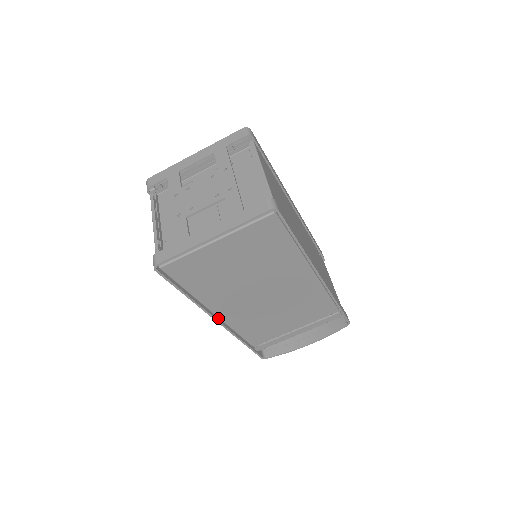
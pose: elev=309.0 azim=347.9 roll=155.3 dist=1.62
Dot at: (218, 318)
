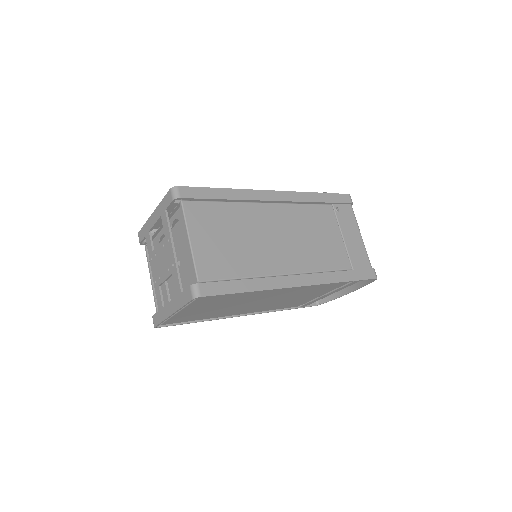
Dot at: occluded
